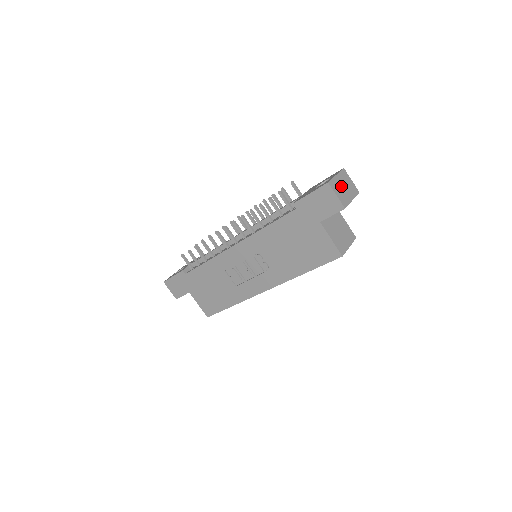
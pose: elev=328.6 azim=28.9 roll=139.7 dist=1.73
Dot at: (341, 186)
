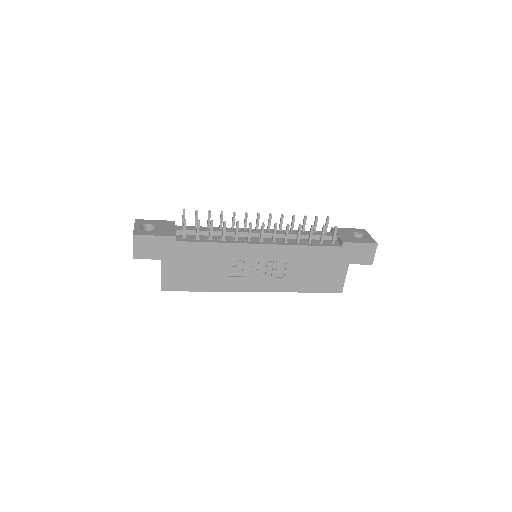
Dot at: occluded
